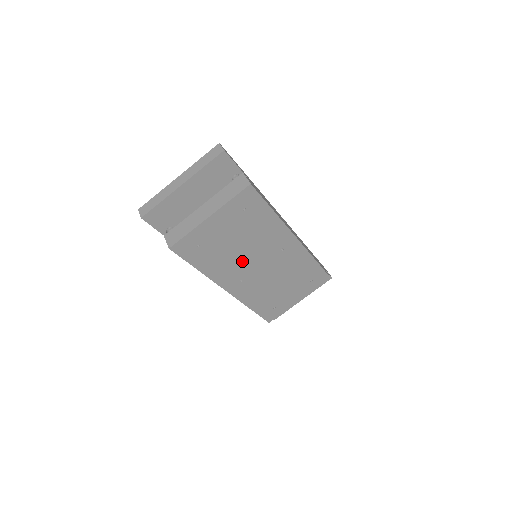
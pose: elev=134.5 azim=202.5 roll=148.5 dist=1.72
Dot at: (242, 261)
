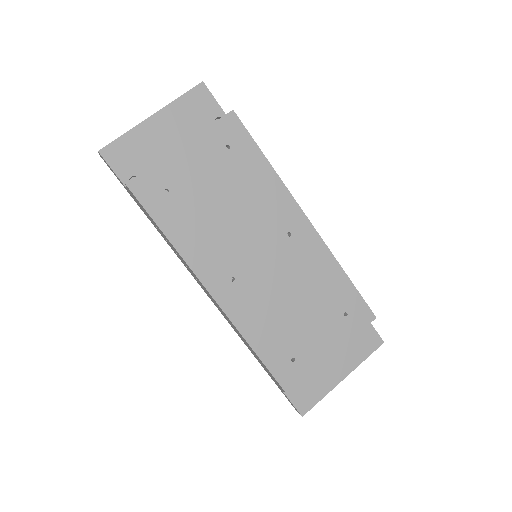
Dot at: (231, 240)
